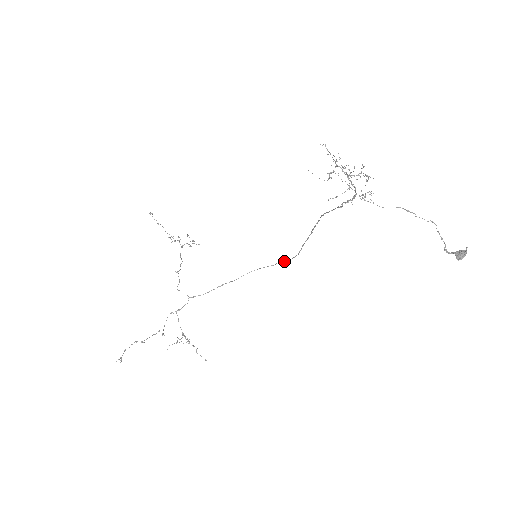
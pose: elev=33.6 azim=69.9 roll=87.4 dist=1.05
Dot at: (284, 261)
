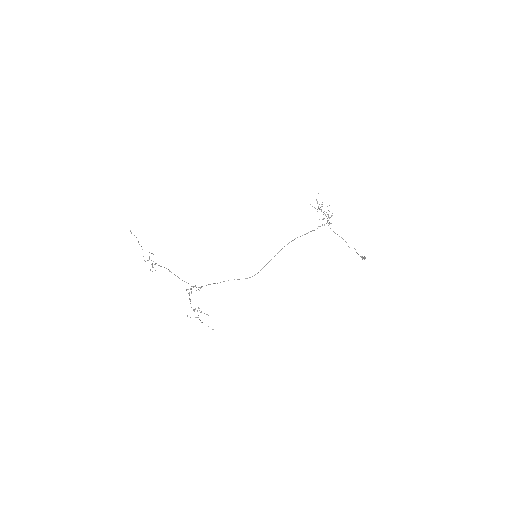
Dot at: (247, 278)
